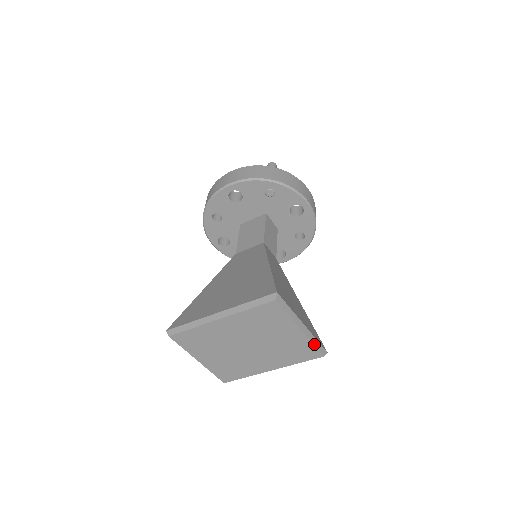
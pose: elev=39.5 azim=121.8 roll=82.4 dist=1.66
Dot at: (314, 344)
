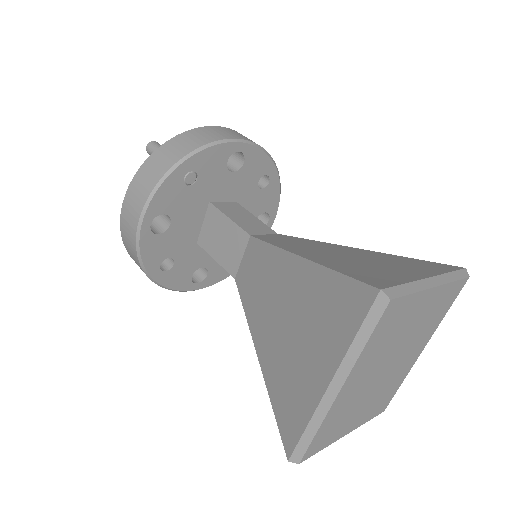
Dot at: (454, 281)
